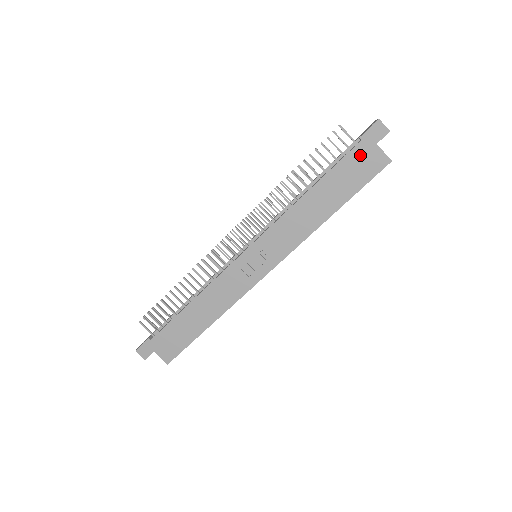
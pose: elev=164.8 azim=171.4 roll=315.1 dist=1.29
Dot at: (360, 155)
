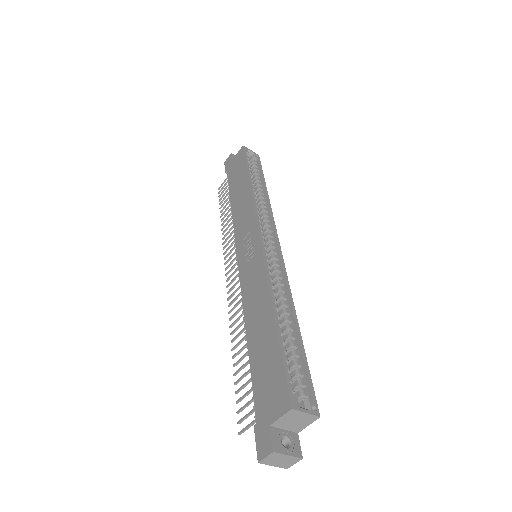
Dot at: (232, 169)
